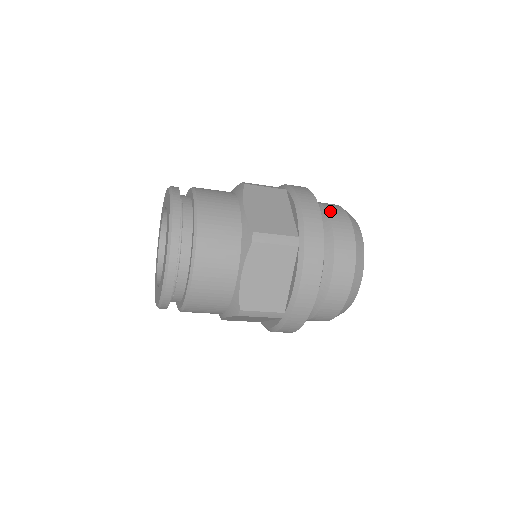
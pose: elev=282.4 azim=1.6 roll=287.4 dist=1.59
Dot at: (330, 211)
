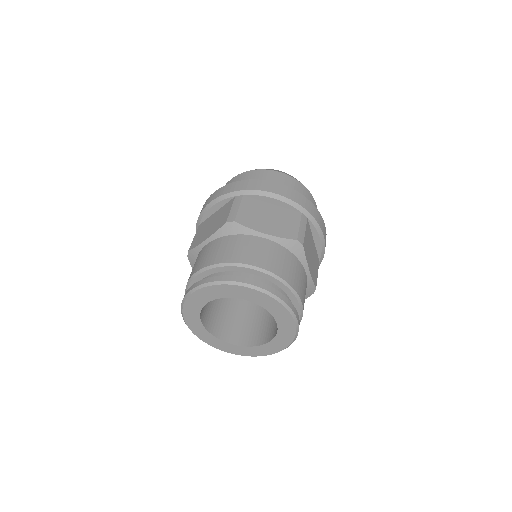
Dot at: (268, 179)
